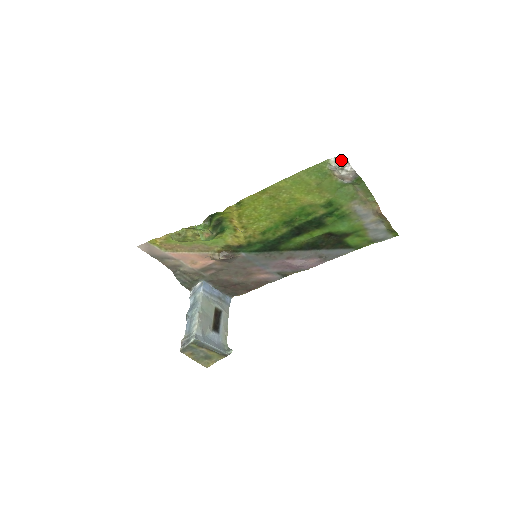
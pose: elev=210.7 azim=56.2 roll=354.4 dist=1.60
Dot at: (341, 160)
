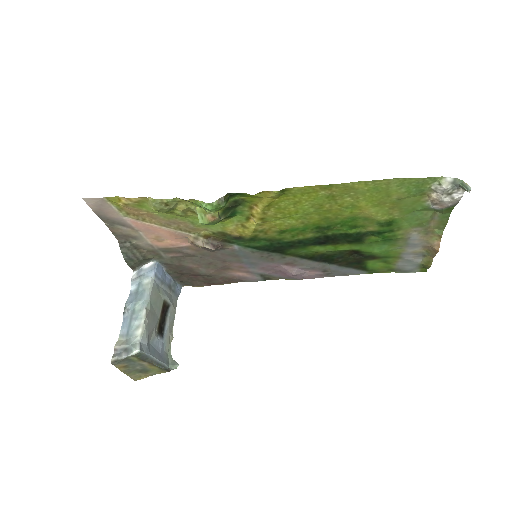
Dot at: (463, 185)
